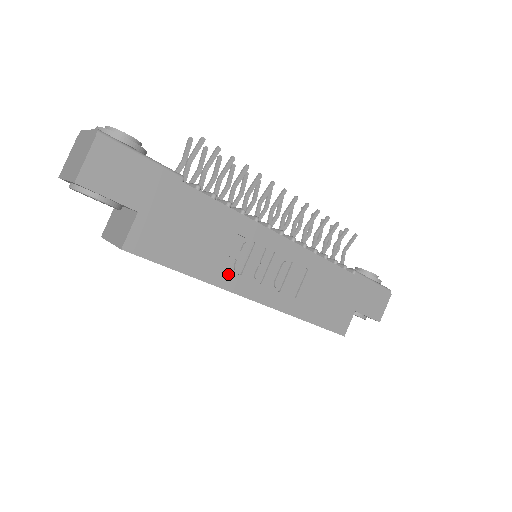
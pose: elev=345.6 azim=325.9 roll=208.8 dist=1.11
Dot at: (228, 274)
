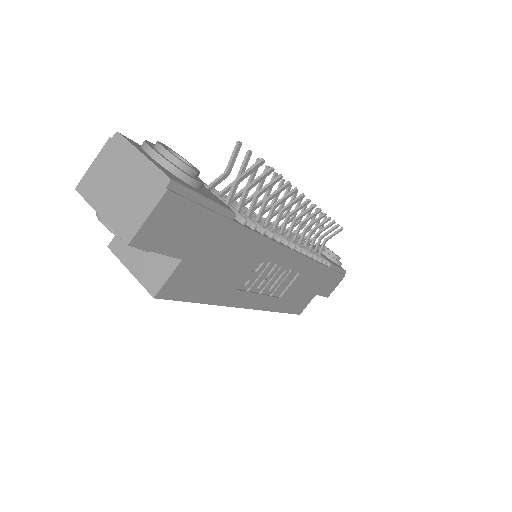
Dot at: (238, 293)
